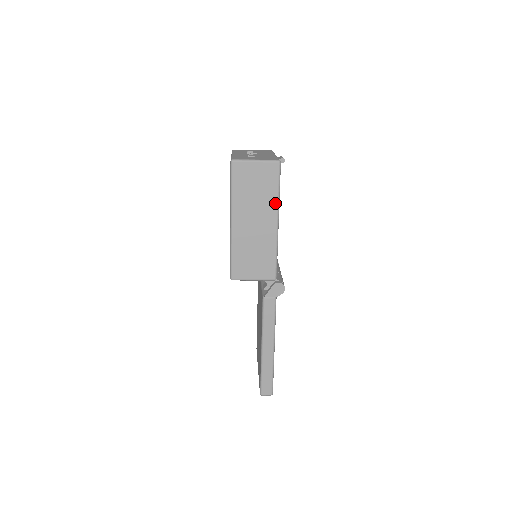
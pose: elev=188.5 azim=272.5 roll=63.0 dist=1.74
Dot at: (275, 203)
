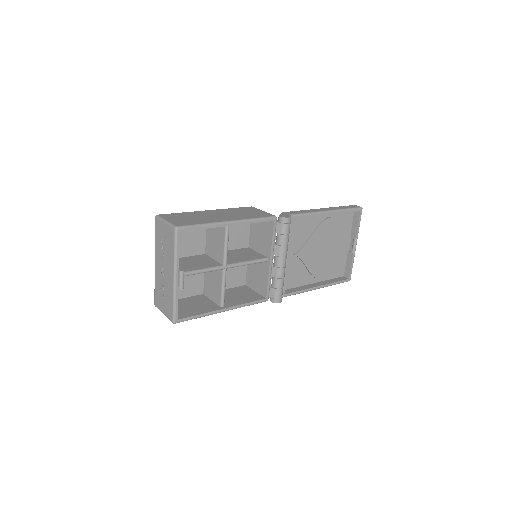
Dot at: (206, 315)
